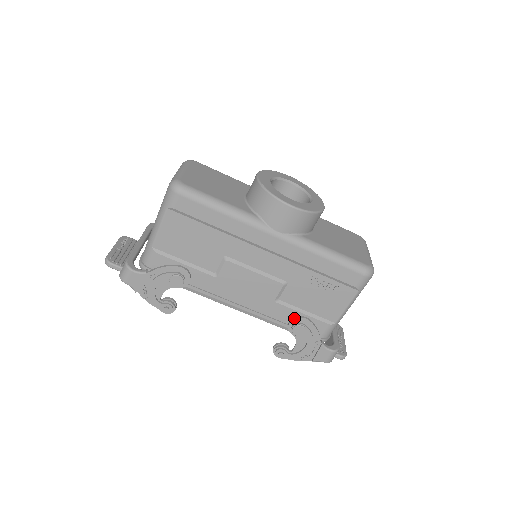
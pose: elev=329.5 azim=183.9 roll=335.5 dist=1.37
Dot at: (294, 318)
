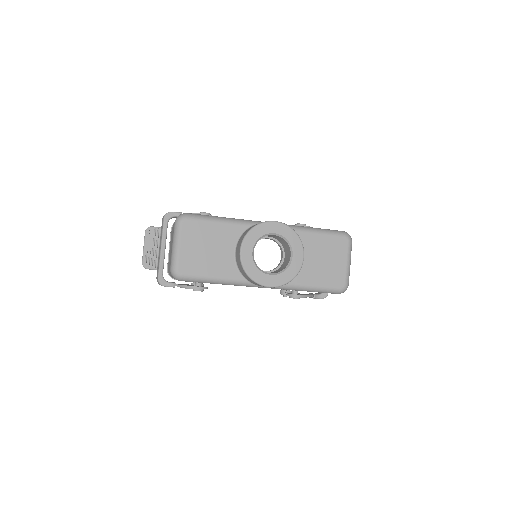
Dot at: (289, 295)
